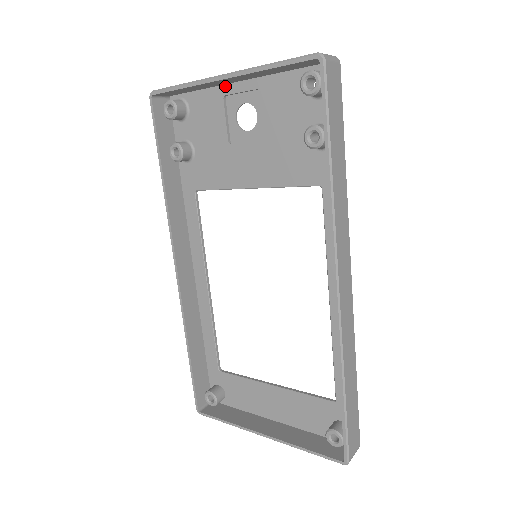
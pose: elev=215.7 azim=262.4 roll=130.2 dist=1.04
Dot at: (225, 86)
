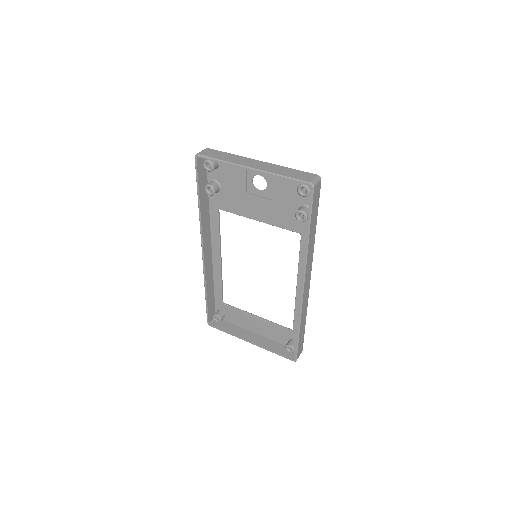
Dot at: occluded
